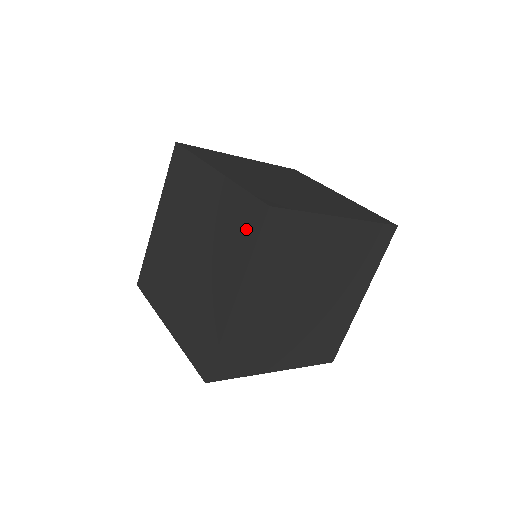
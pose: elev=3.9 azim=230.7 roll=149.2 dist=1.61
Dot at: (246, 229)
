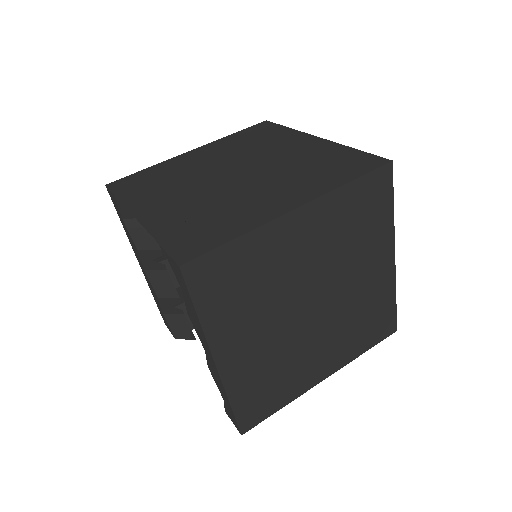
Dot at: (348, 168)
